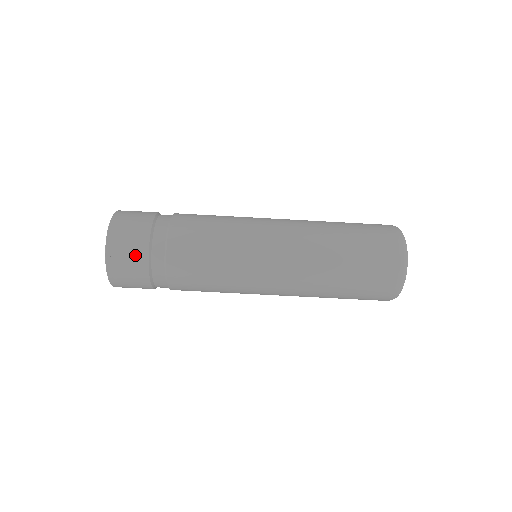
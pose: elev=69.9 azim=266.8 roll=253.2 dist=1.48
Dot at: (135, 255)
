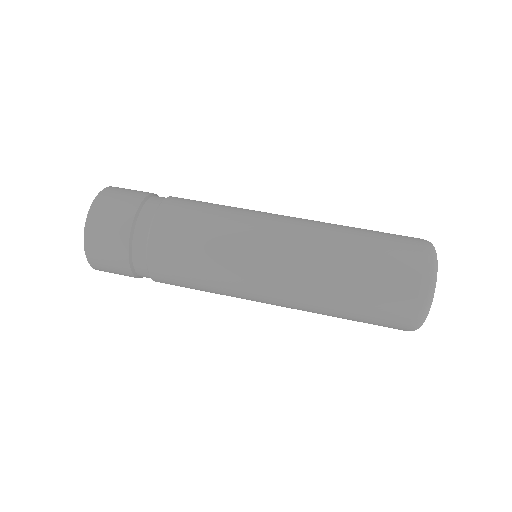
Dot at: (116, 231)
